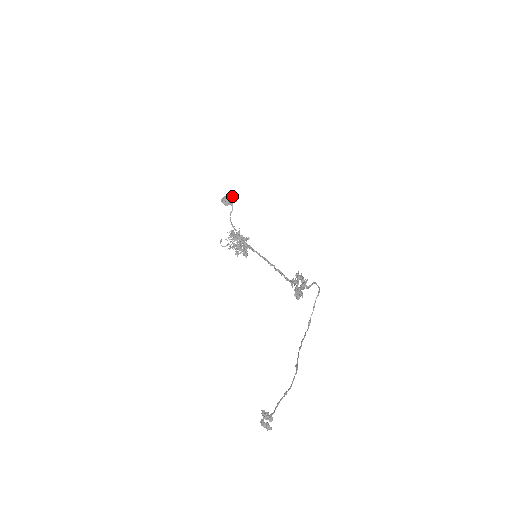
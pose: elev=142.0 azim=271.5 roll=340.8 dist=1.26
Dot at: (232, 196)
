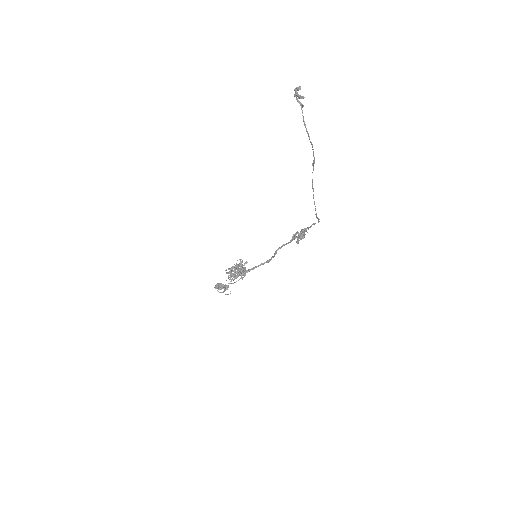
Dot at: occluded
